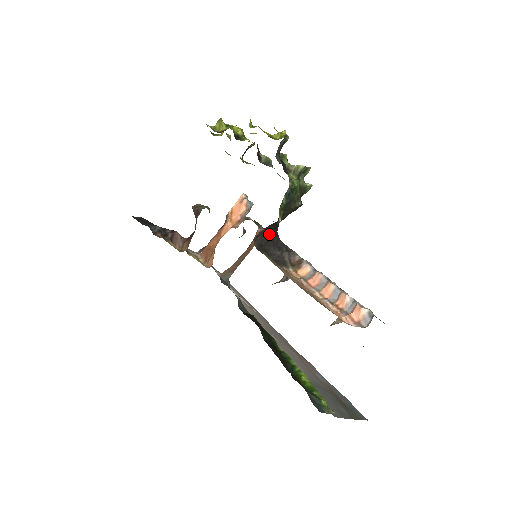
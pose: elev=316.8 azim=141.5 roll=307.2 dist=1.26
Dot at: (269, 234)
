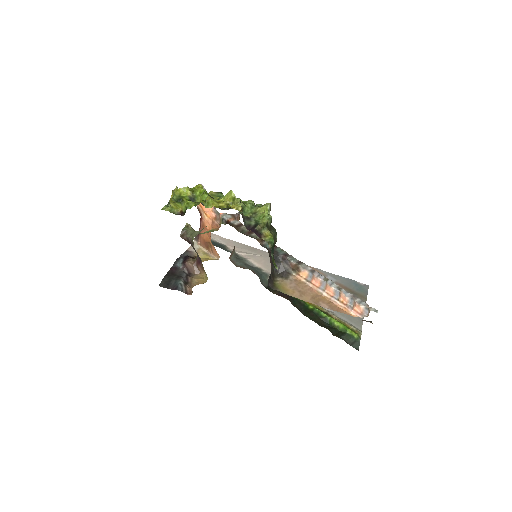
Dot at: occluded
